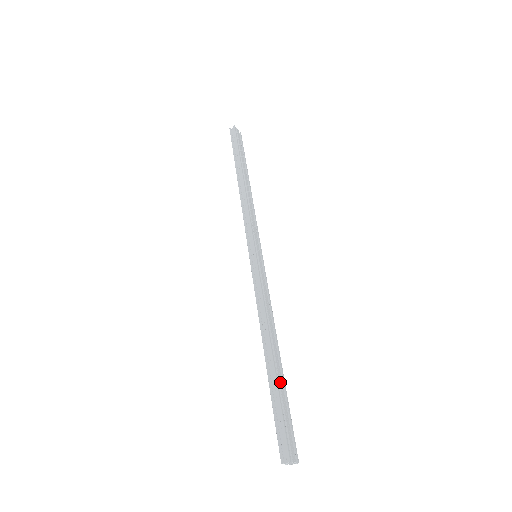
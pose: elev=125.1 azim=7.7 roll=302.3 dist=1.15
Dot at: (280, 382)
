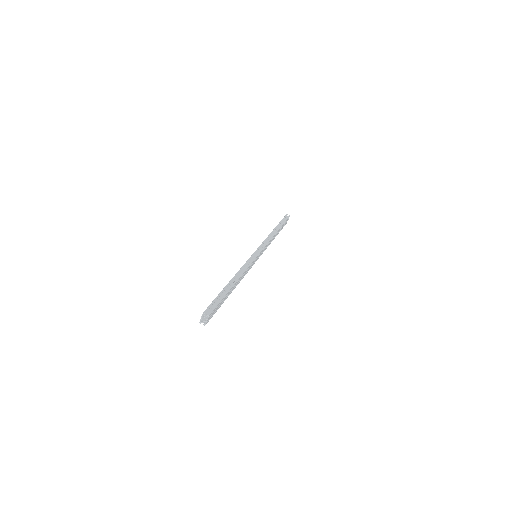
Dot at: (227, 295)
